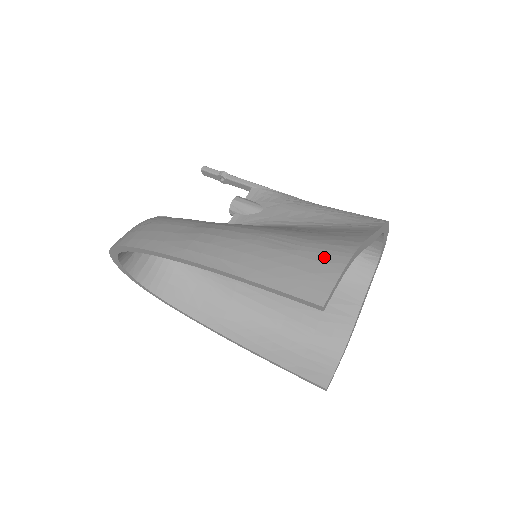
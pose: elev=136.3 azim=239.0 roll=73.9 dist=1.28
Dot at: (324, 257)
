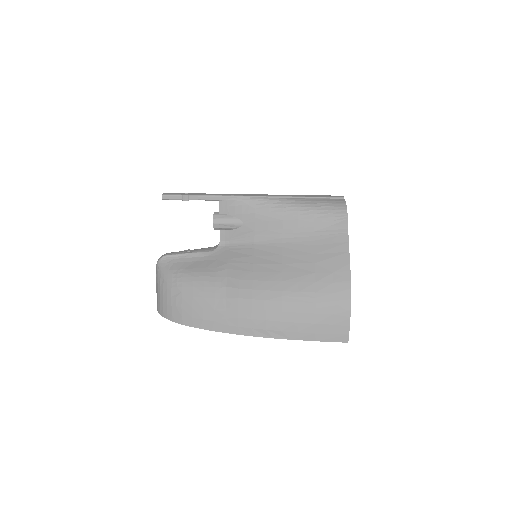
Dot at: (334, 310)
